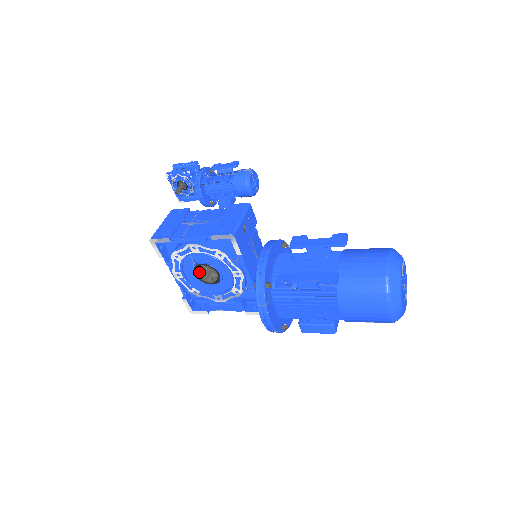
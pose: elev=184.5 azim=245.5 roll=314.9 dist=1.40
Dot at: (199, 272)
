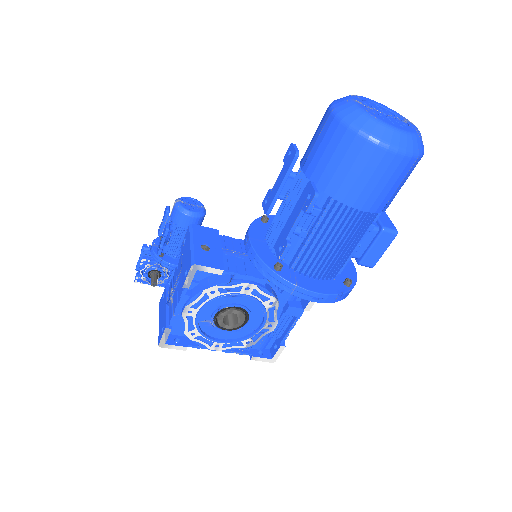
Dot at: (224, 325)
